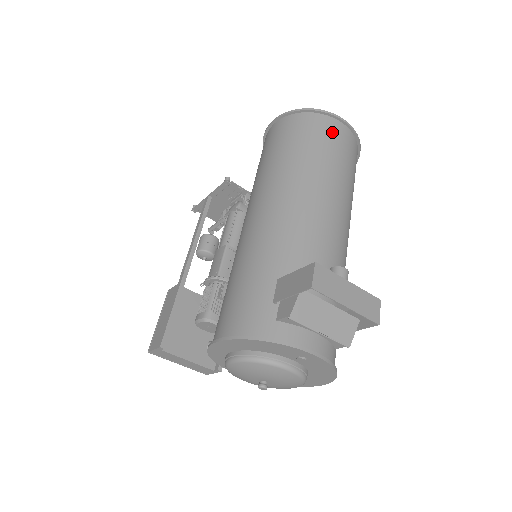
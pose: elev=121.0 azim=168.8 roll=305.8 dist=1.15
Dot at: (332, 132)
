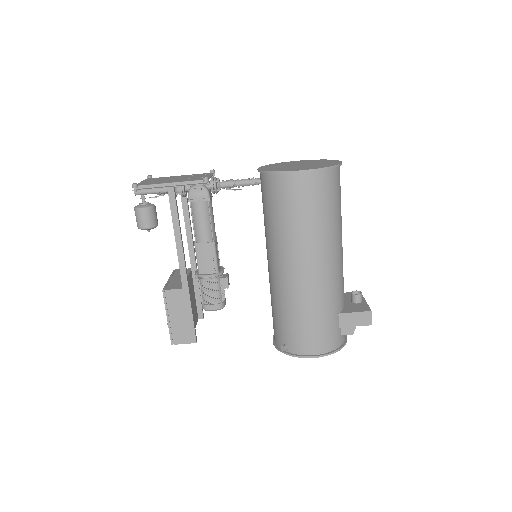
Dot at: occluded
